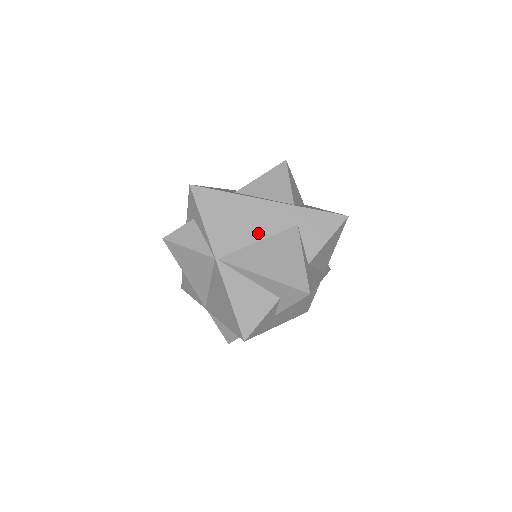
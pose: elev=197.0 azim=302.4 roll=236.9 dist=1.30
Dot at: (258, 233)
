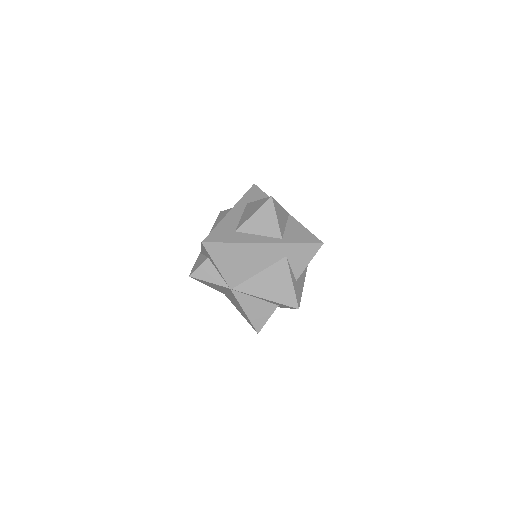
Dot at: (258, 267)
